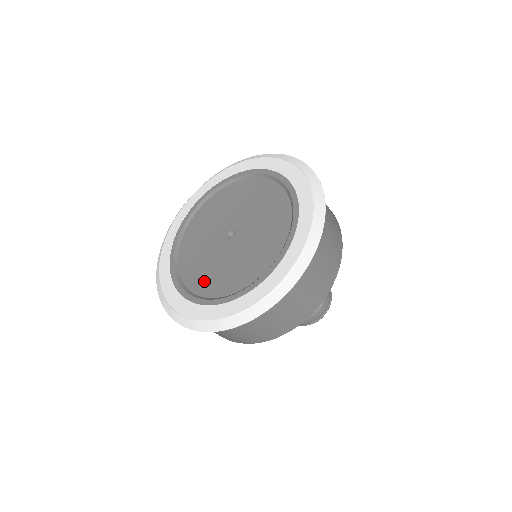
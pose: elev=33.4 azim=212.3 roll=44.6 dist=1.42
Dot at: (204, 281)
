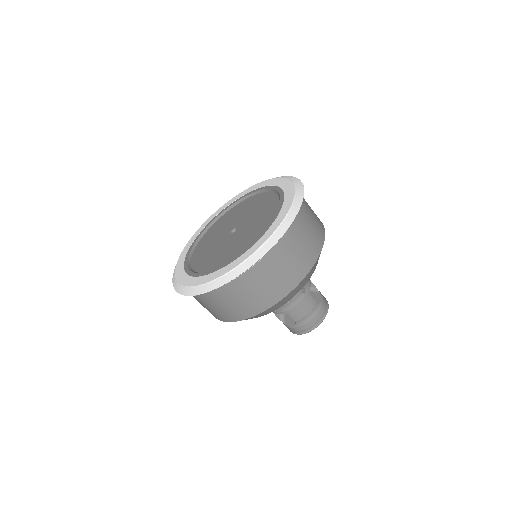
Dot at: (233, 252)
